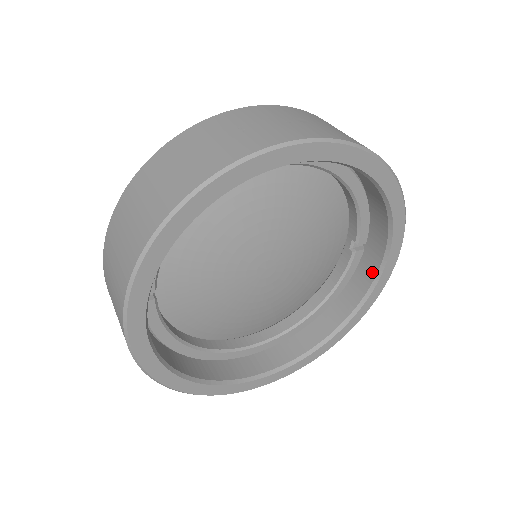
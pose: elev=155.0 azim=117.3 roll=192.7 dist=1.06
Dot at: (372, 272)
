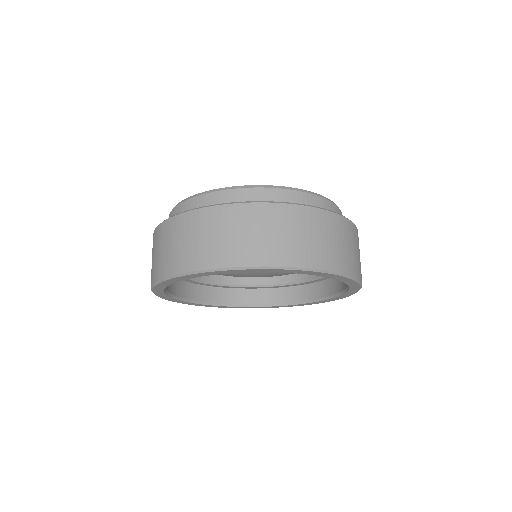
Dot at: (340, 288)
